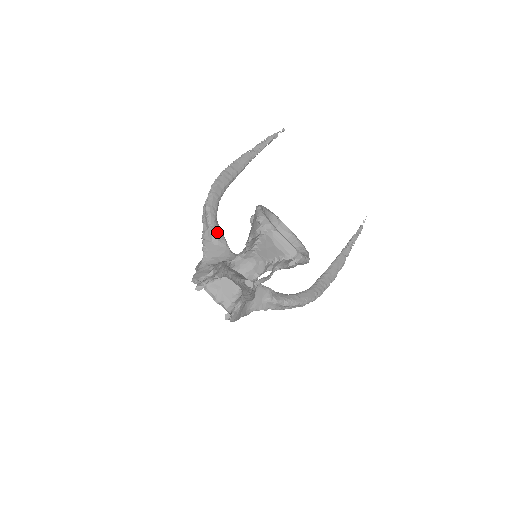
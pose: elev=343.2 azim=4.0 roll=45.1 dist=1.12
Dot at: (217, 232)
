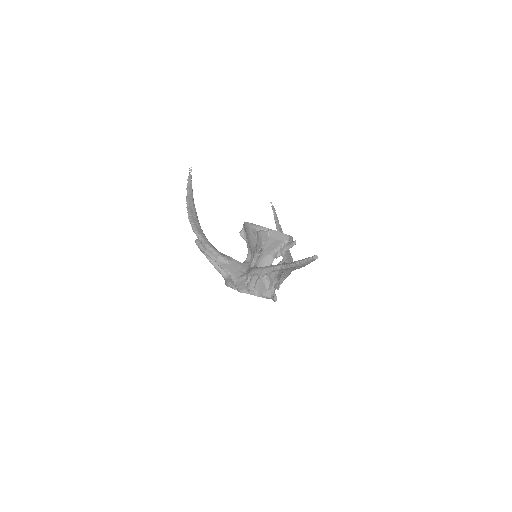
Dot at: (224, 256)
